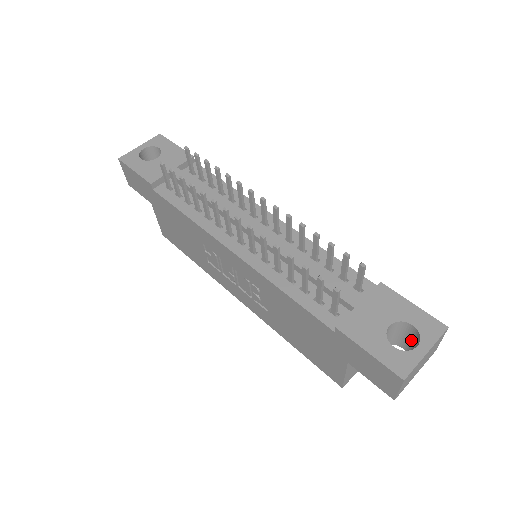
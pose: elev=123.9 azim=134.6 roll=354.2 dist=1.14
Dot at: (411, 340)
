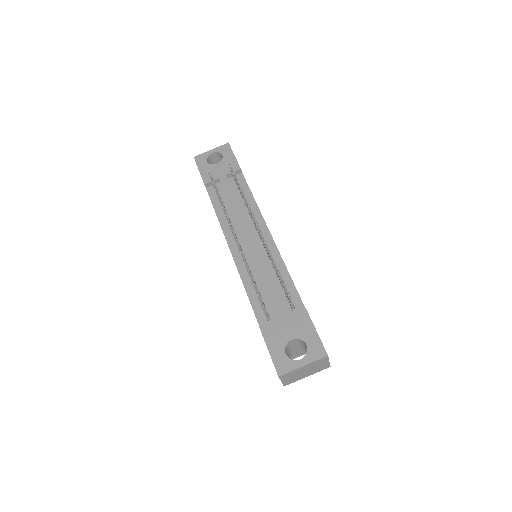
Dot at: occluded
